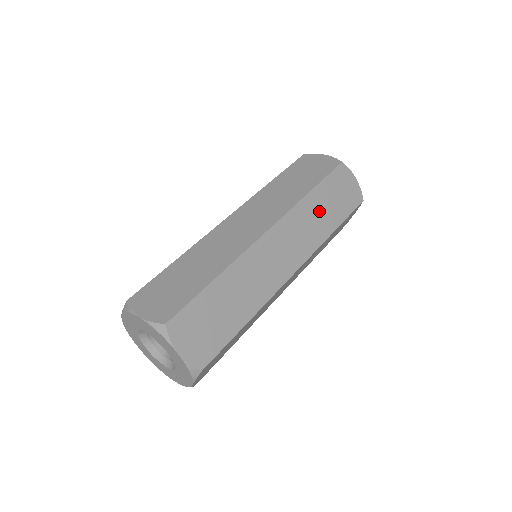
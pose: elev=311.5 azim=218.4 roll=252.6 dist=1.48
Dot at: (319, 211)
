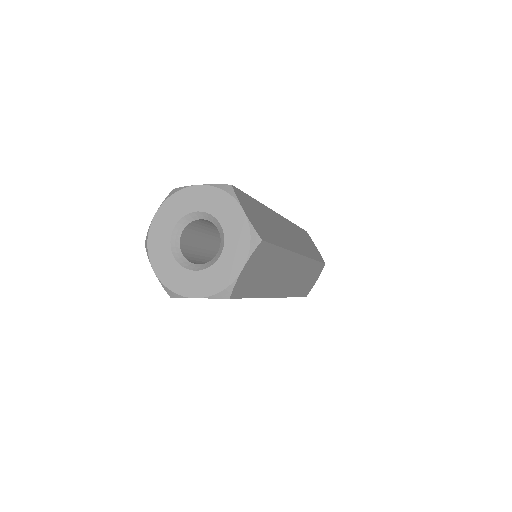
Dot at: (303, 240)
